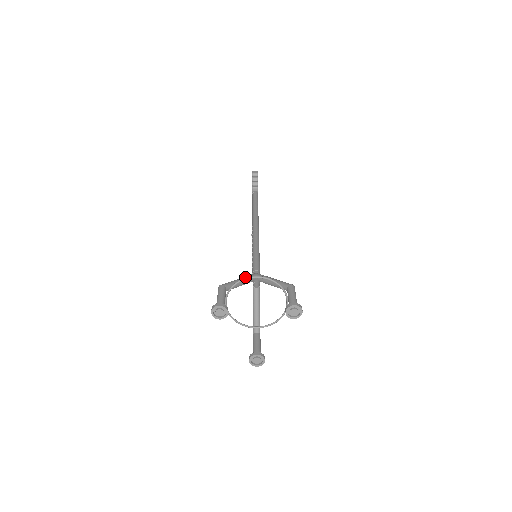
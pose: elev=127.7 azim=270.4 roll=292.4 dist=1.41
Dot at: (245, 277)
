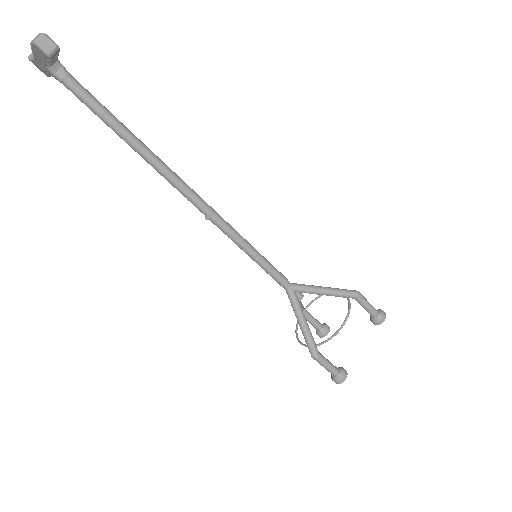
Dot at: (301, 312)
